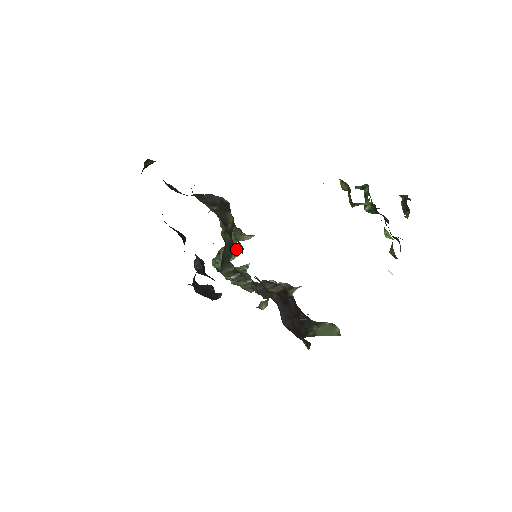
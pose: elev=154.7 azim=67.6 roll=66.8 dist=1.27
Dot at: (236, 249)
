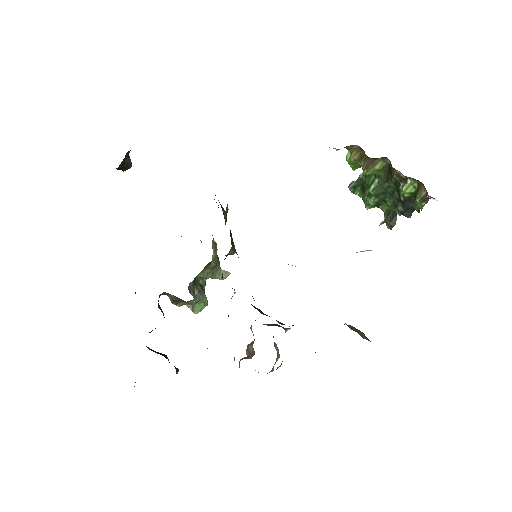
Dot at: (234, 245)
